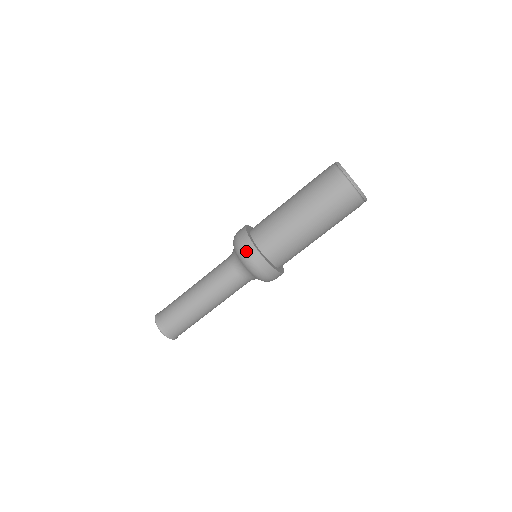
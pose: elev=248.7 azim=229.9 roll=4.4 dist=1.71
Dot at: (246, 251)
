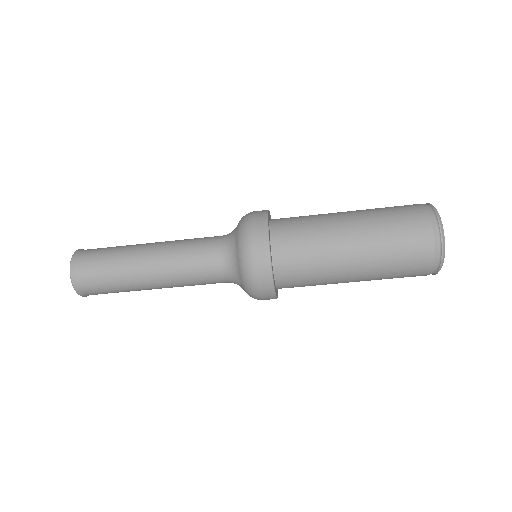
Dot at: (257, 269)
